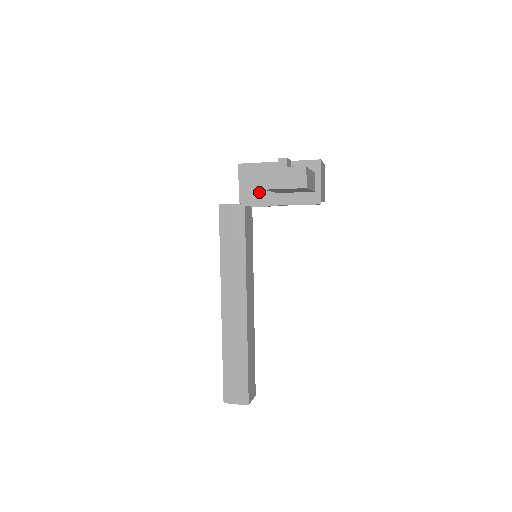
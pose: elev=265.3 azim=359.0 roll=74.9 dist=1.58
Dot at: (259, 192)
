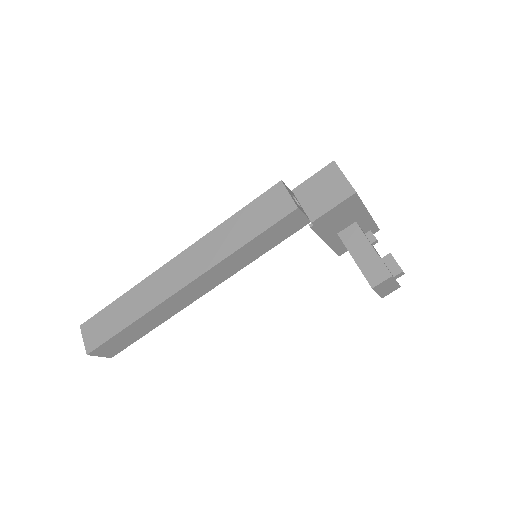
Dot at: (332, 225)
